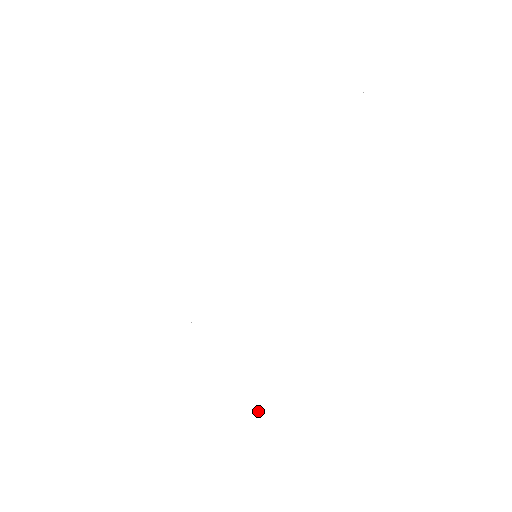
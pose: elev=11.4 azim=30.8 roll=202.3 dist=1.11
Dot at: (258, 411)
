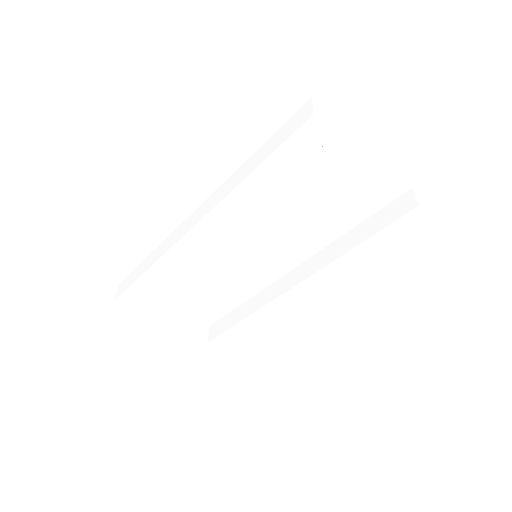
Dot at: (230, 331)
